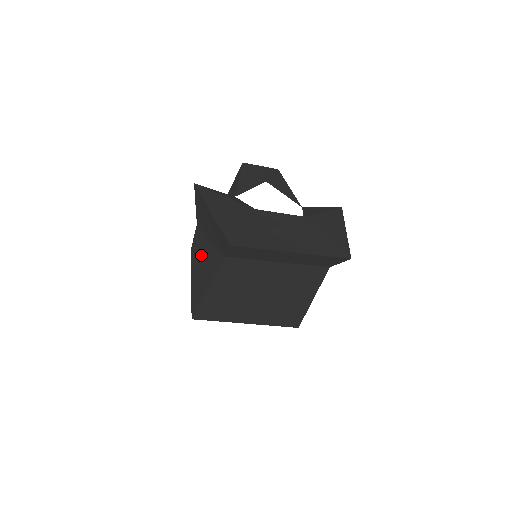
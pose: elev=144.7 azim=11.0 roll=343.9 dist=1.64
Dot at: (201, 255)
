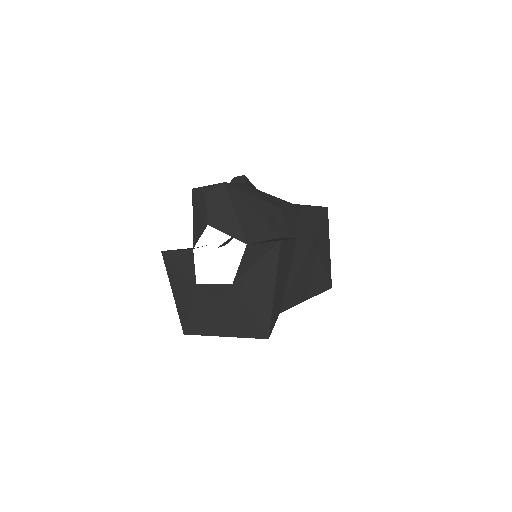
Dot at: occluded
